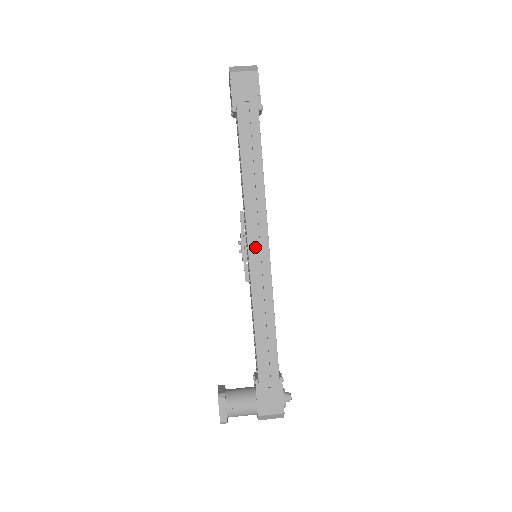
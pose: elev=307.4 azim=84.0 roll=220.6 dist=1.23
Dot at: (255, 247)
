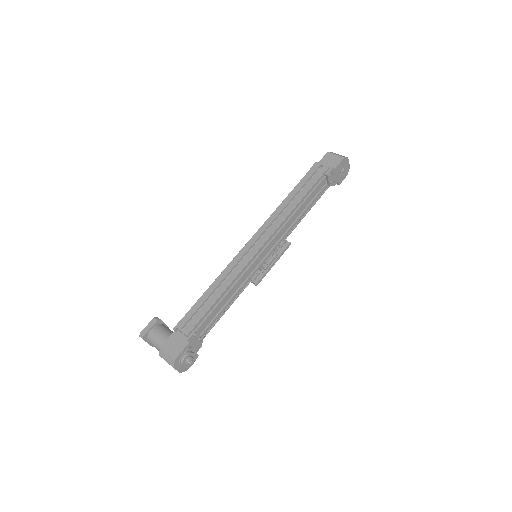
Dot at: (255, 240)
